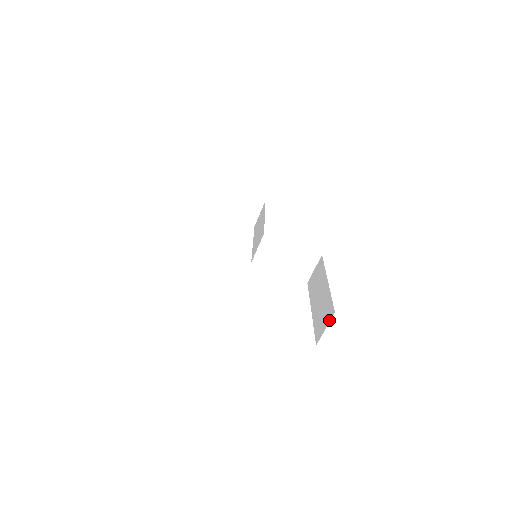
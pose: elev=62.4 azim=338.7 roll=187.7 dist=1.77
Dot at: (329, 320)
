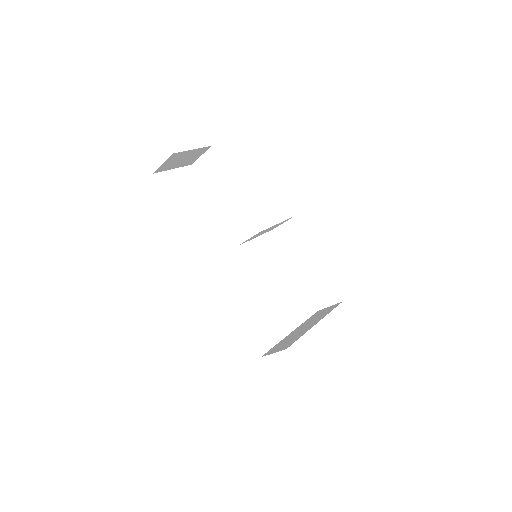
Dot at: (335, 303)
